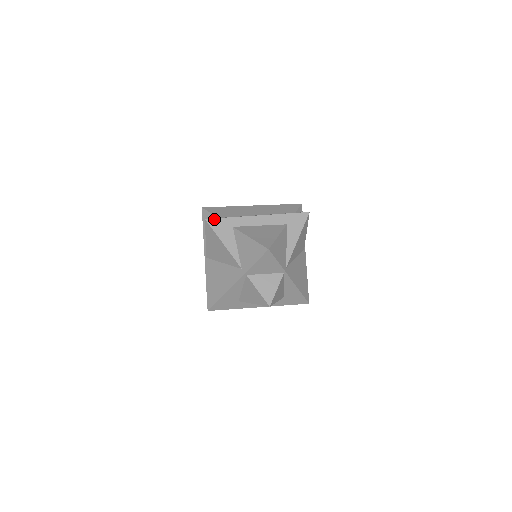
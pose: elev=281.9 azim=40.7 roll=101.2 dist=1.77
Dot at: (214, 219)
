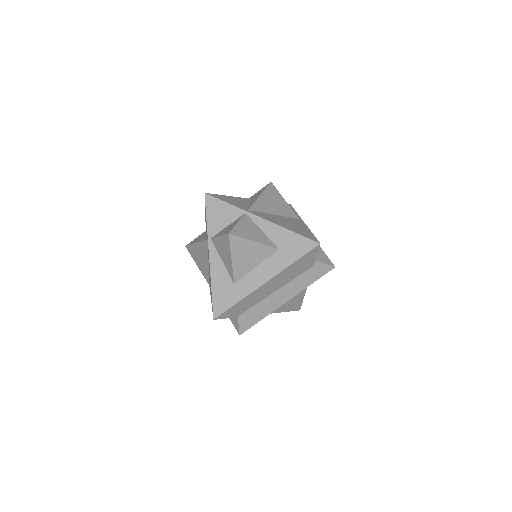
Dot at: (192, 241)
